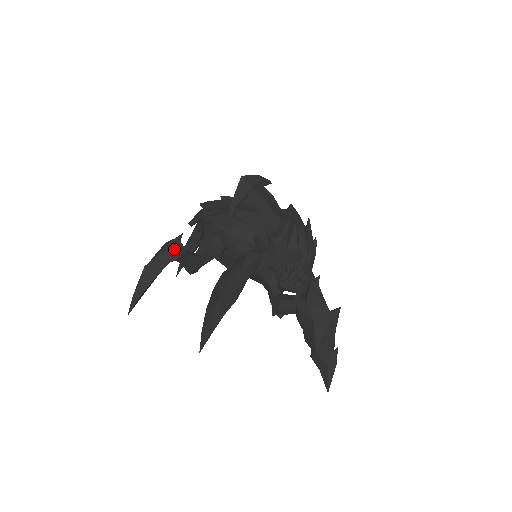
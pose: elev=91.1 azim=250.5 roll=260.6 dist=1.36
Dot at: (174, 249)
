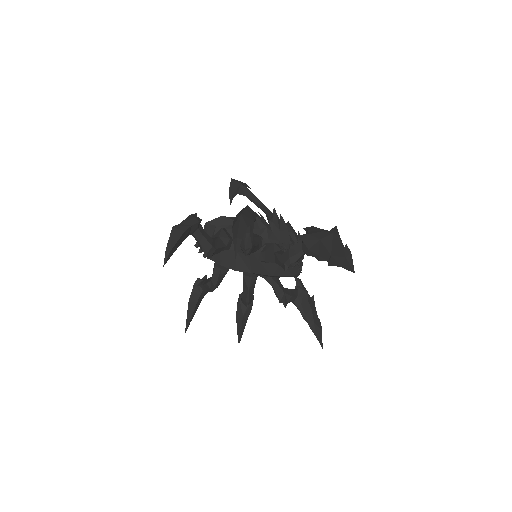
Dot at: (193, 218)
